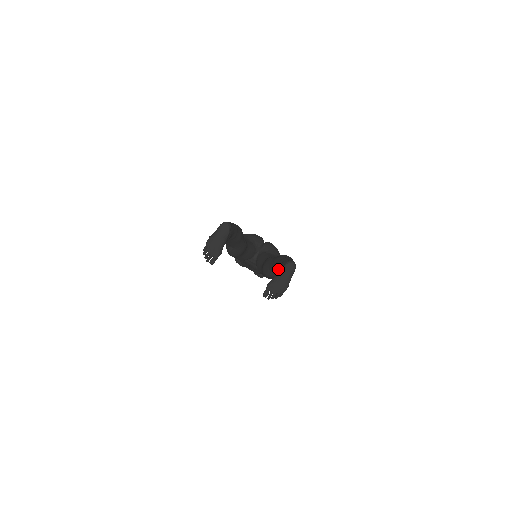
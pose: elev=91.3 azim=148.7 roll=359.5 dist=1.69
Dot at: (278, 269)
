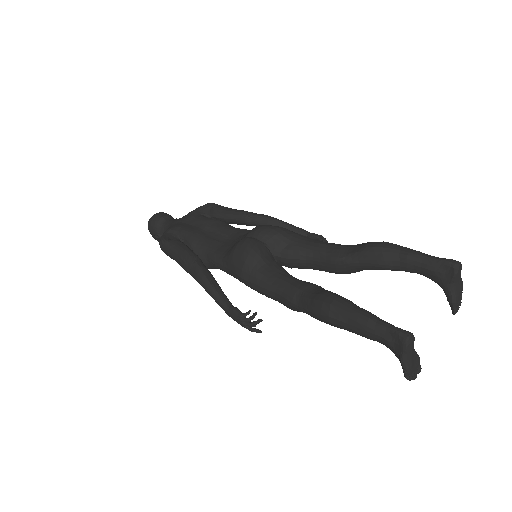
Dot at: occluded
